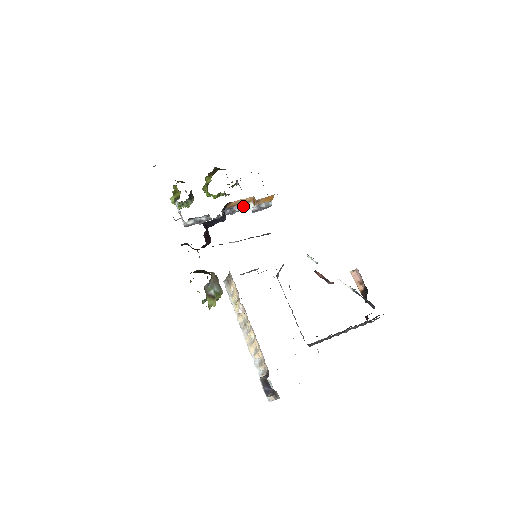
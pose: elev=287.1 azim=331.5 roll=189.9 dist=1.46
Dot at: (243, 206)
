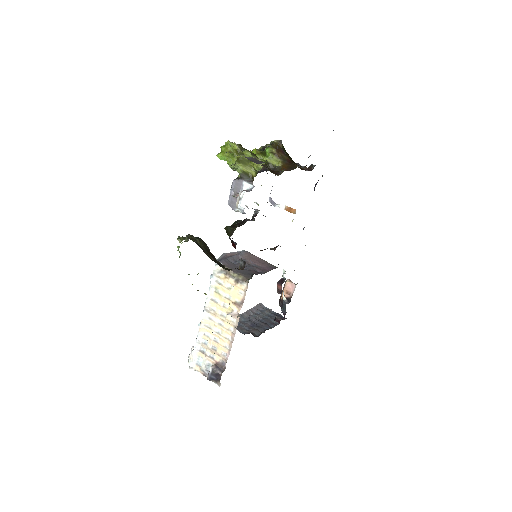
Dot at: occluded
